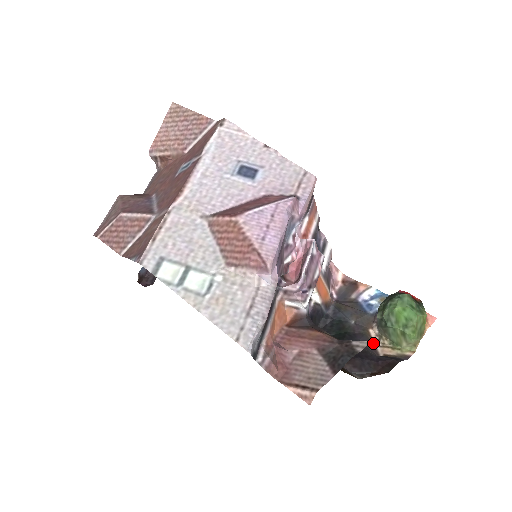
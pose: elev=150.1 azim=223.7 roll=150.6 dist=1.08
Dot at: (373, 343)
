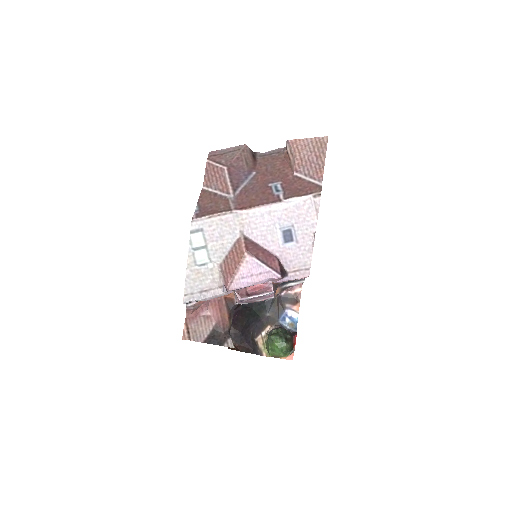
Dot at: (262, 332)
